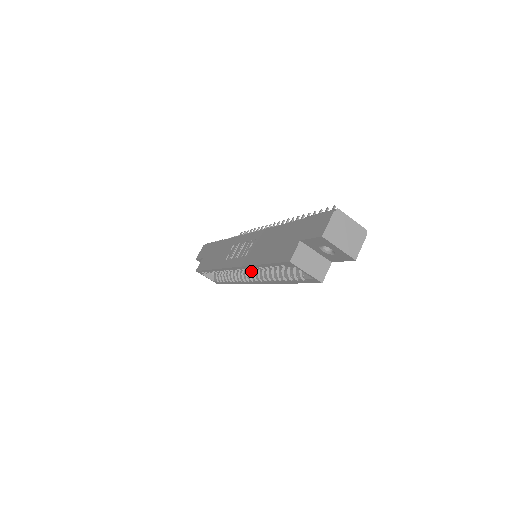
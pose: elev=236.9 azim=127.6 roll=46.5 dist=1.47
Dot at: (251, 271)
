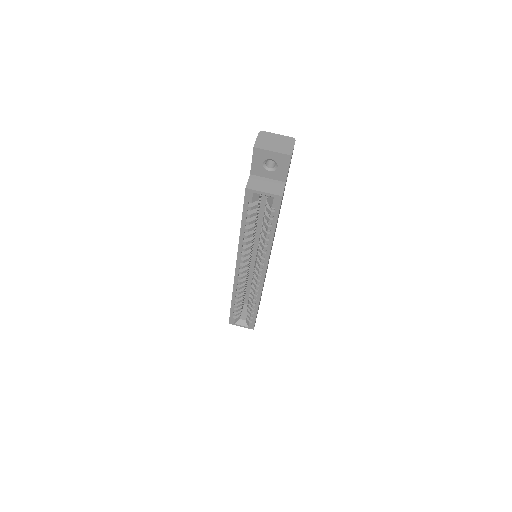
Dot at: occluded
